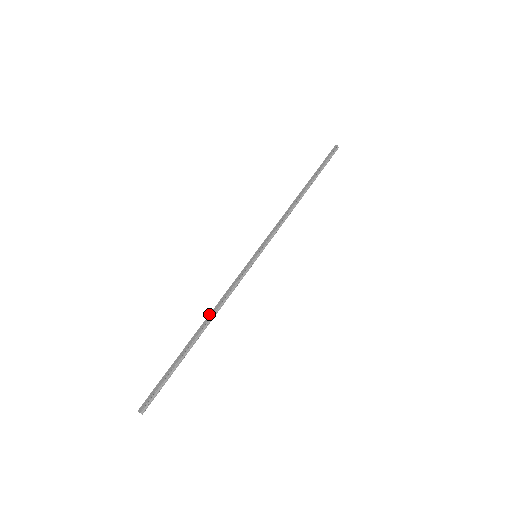
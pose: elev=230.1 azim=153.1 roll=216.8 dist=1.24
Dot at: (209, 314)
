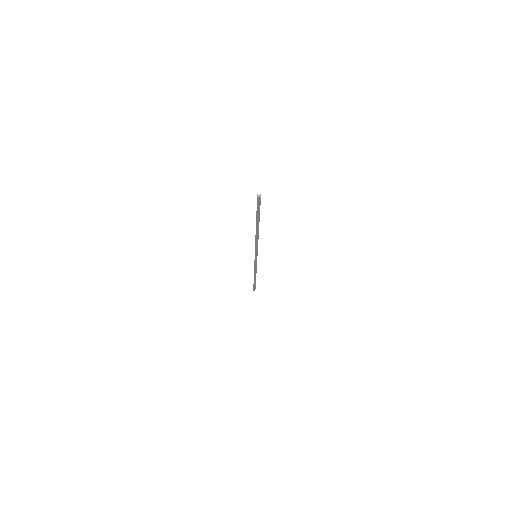
Dot at: (255, 236)
